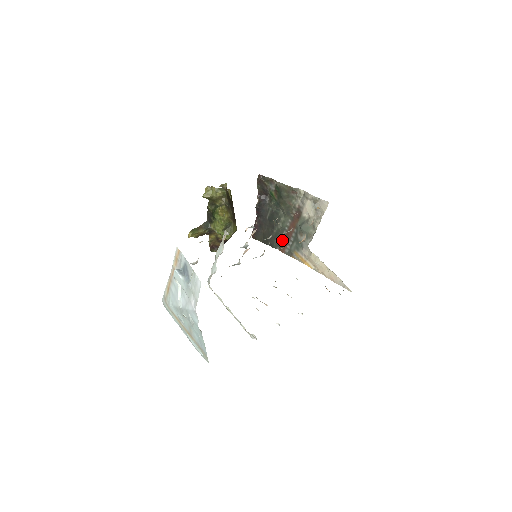
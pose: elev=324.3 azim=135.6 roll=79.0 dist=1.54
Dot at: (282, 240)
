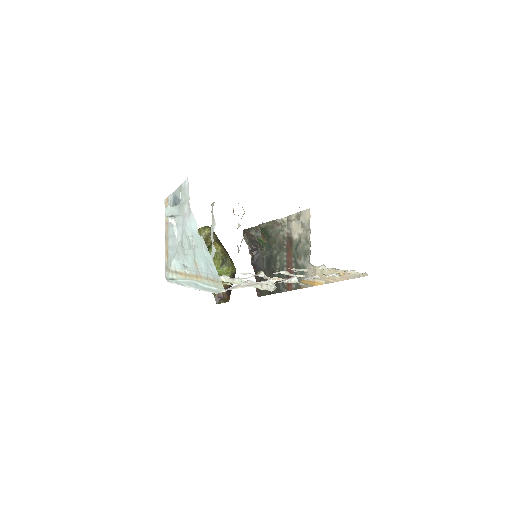
Dot at: (286, 279)
